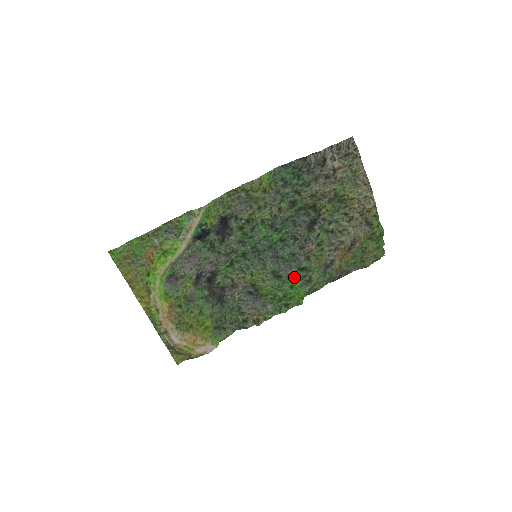
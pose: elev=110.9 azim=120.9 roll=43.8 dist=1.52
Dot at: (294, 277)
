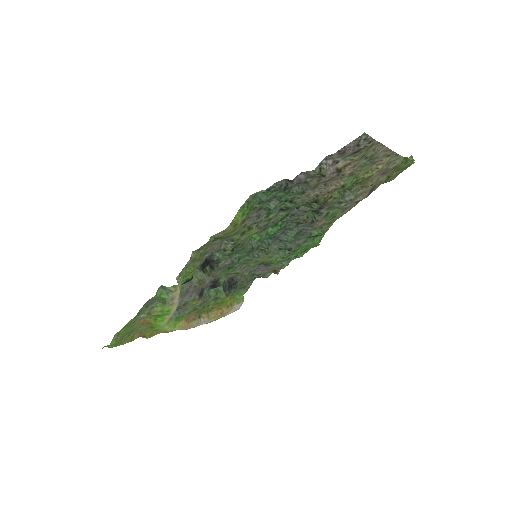
Dot at: (305, 243)
